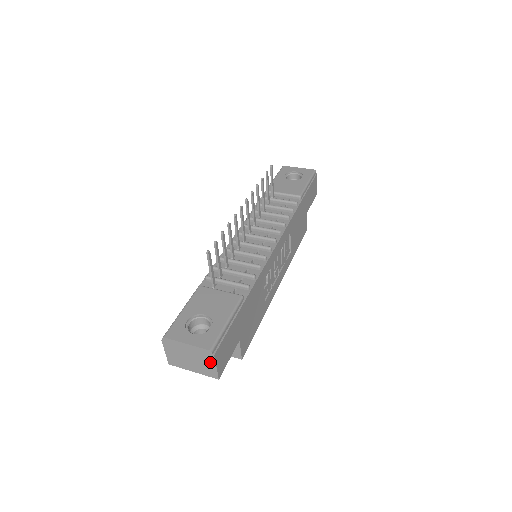
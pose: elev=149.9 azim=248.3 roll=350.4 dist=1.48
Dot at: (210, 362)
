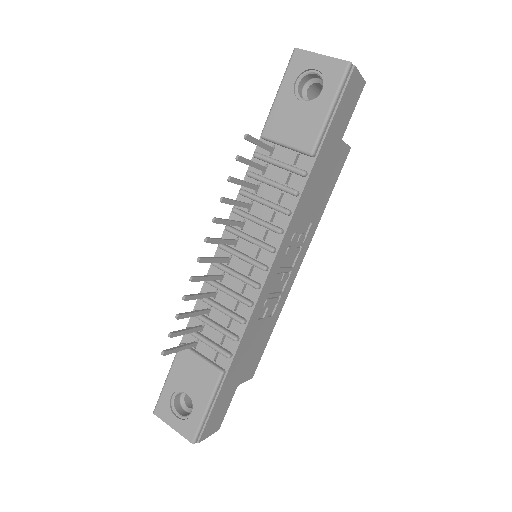
Dot at: occluded
